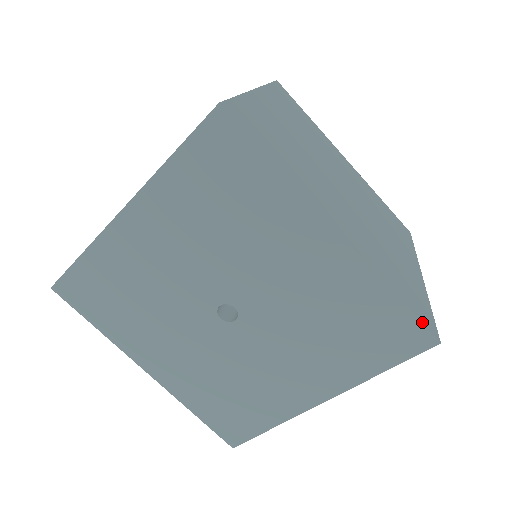
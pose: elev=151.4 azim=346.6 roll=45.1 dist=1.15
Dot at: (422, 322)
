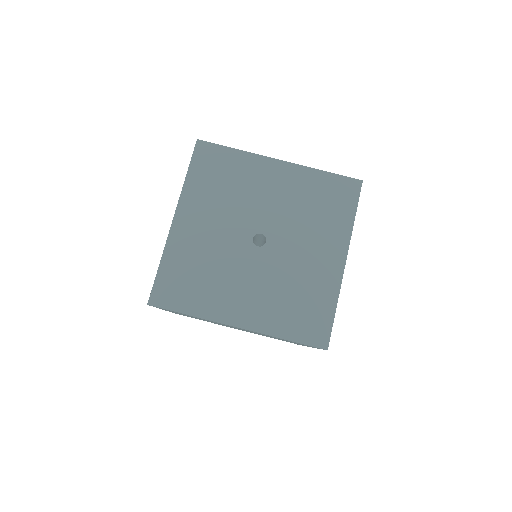
Dot at: occluded
